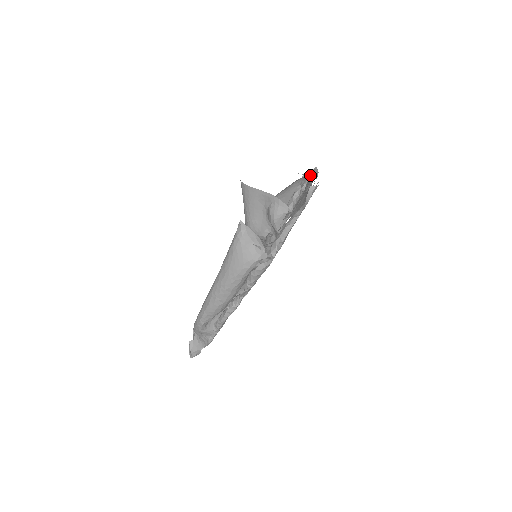
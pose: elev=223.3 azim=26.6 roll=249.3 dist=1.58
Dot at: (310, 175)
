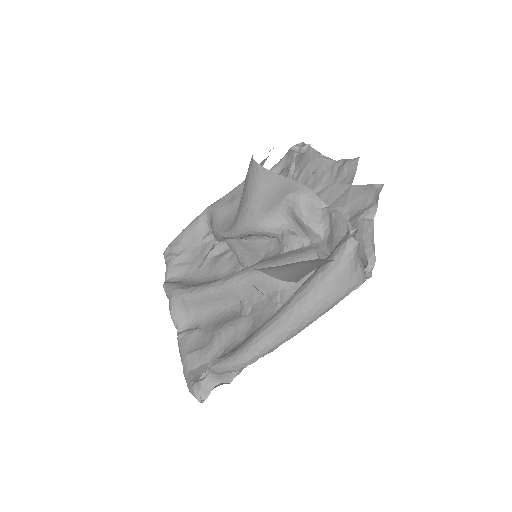
Dot at: (315, 156)
